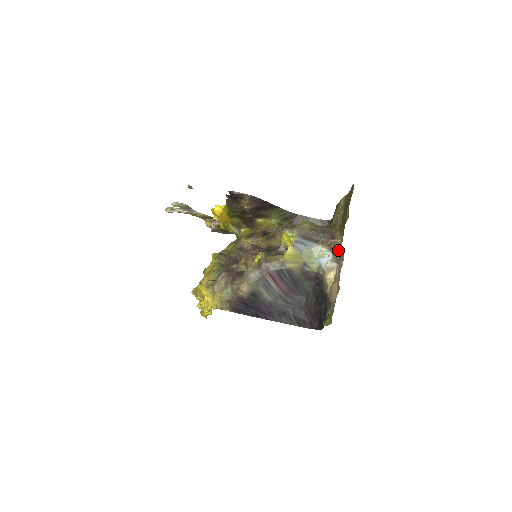
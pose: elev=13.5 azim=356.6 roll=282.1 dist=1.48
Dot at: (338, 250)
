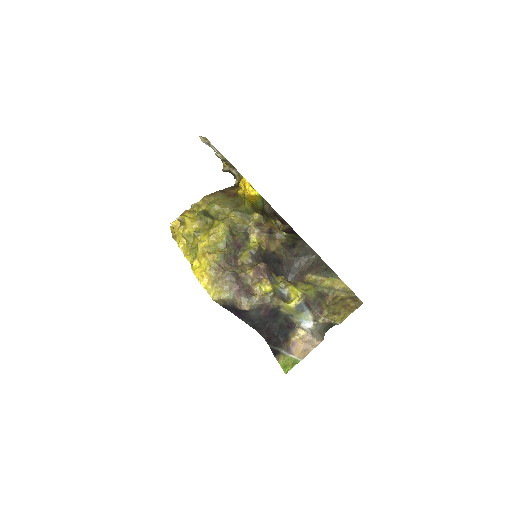
Dot at: (320, 333)
